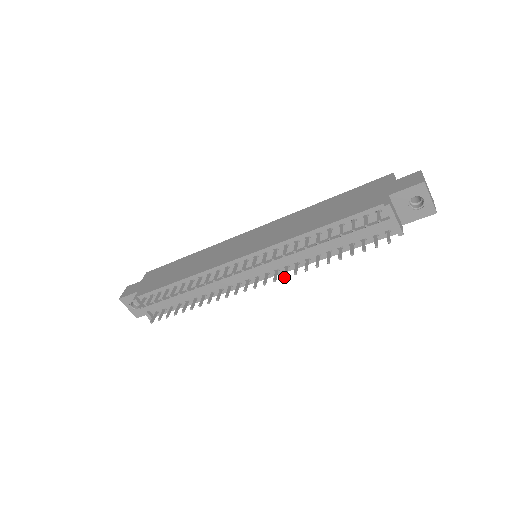
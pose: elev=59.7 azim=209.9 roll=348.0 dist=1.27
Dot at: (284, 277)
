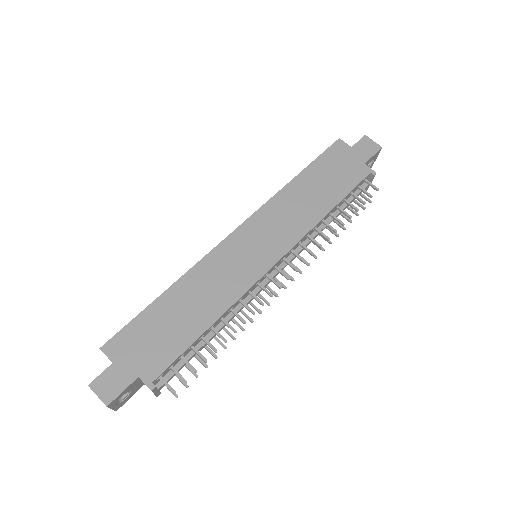
Dot at: (309, 265)
